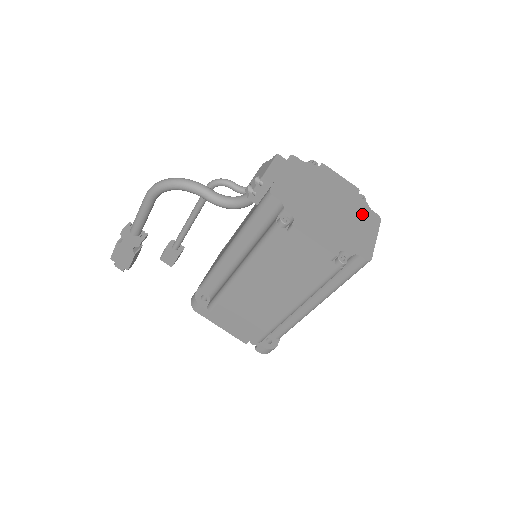
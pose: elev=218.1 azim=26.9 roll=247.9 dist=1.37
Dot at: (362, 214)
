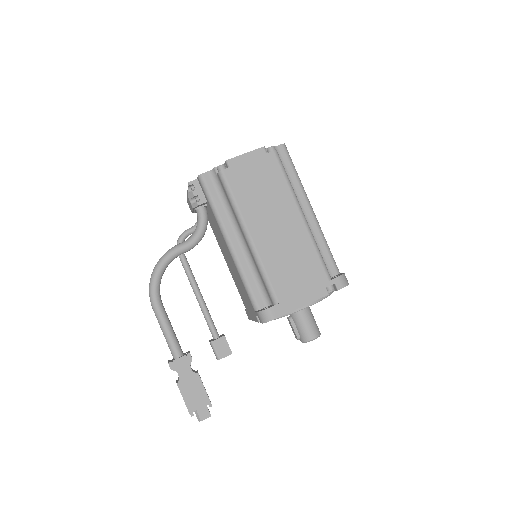
Dot at: occluded
